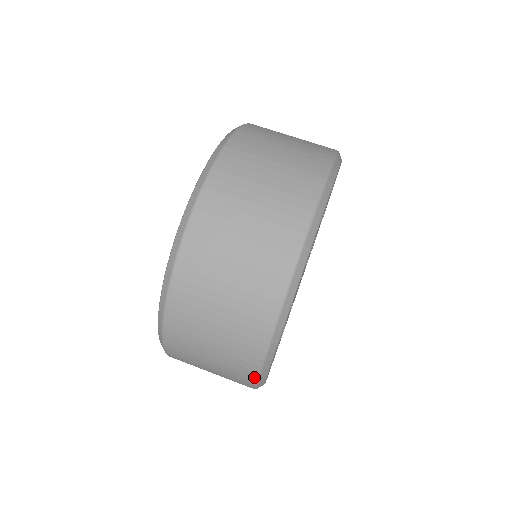
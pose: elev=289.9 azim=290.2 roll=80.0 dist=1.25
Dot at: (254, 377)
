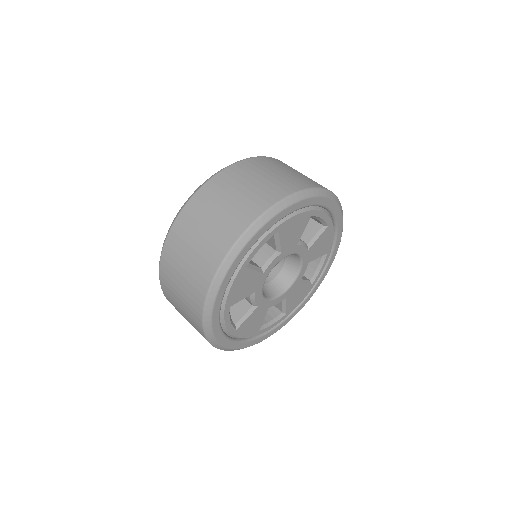
Dot at: (239, 234)
